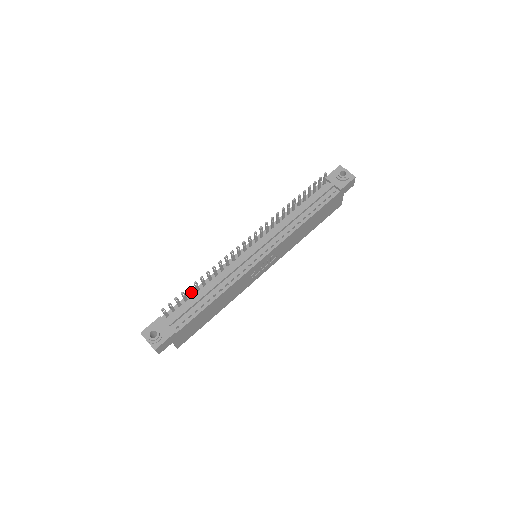
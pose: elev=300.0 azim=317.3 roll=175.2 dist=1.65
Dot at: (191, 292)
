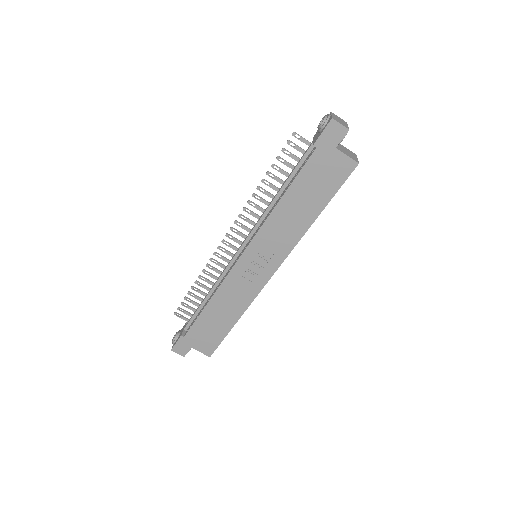
Dot at: (197, 298)
